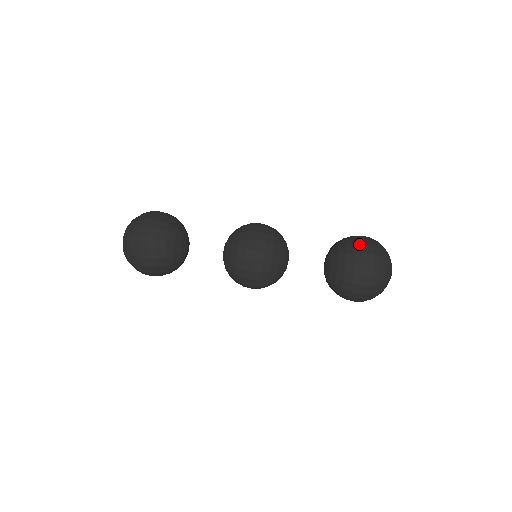
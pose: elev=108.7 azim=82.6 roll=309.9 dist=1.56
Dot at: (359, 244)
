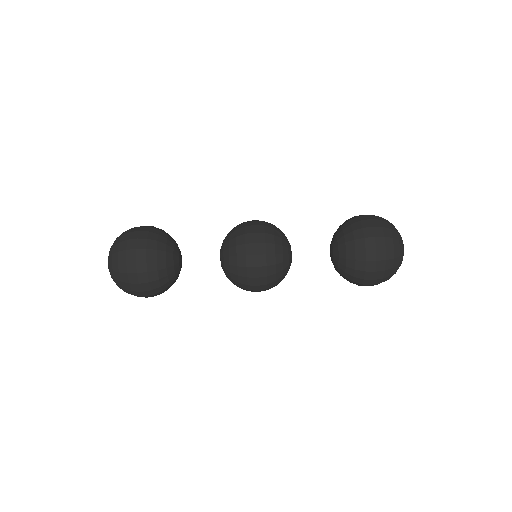
Dot at: (366, 227)
